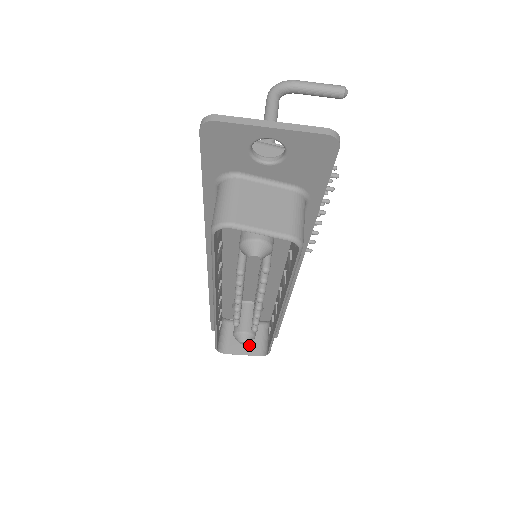
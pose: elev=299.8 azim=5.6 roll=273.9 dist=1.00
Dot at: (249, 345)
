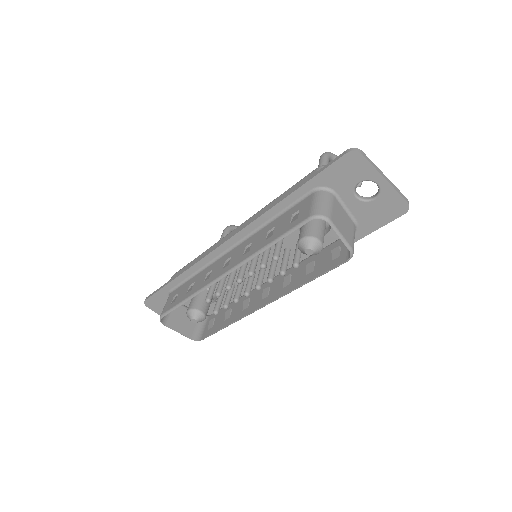
Dot at: (185, 327)
